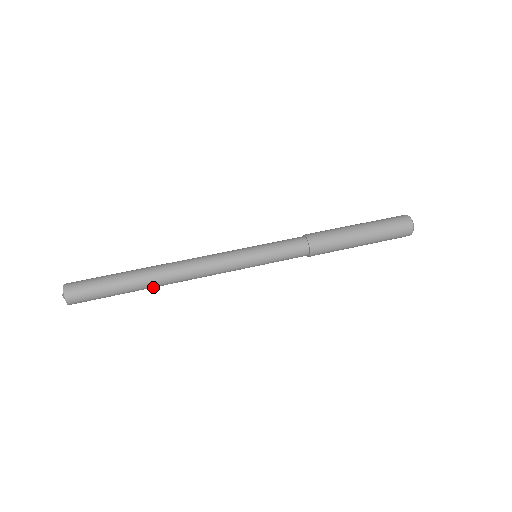
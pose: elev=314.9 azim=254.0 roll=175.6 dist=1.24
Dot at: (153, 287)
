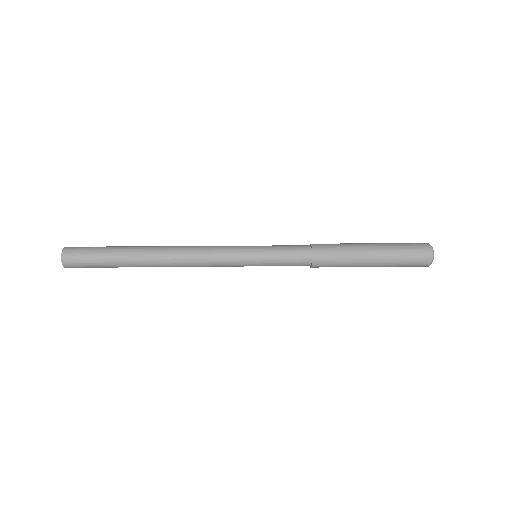
Dot at: (147, 266)
